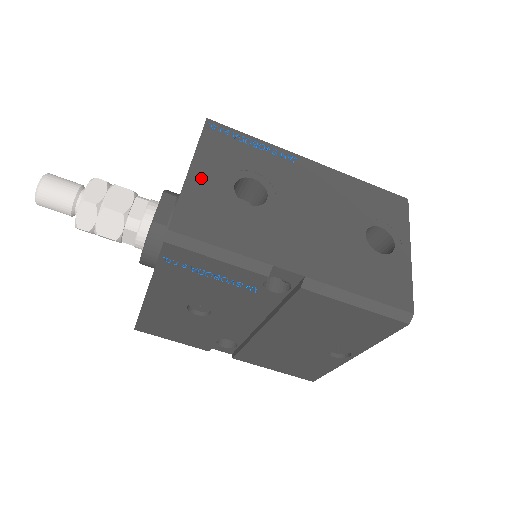
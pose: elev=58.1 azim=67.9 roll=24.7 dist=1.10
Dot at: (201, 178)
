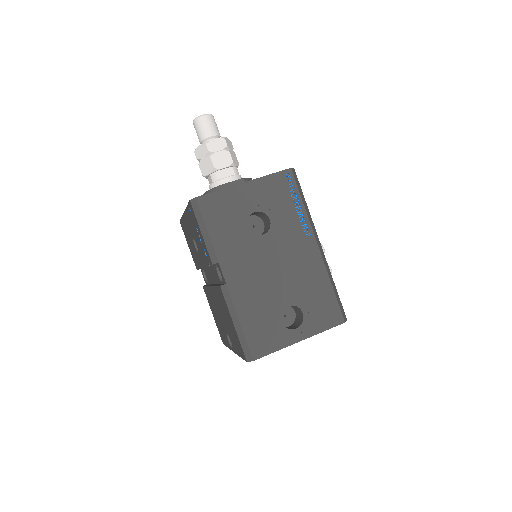
Dot at: (243, 192)
